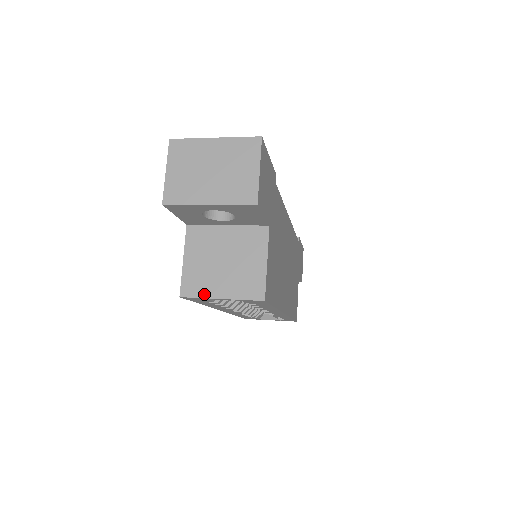
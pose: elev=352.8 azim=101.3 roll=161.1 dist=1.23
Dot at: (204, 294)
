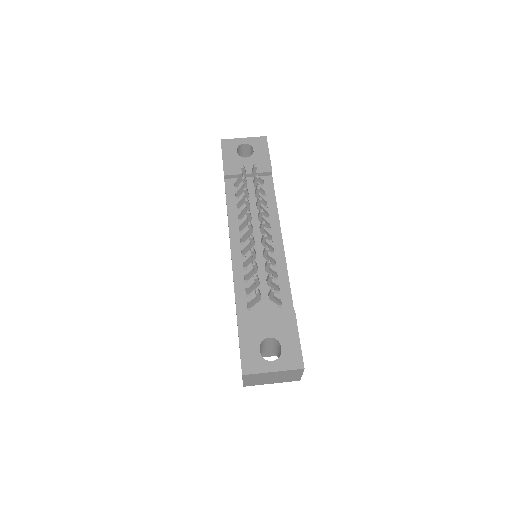
Dot at: occluded
